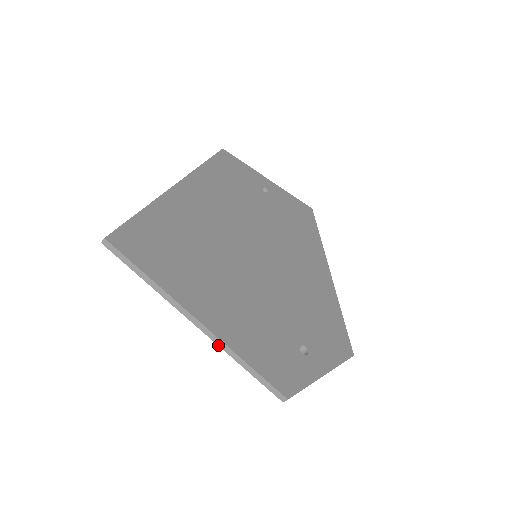
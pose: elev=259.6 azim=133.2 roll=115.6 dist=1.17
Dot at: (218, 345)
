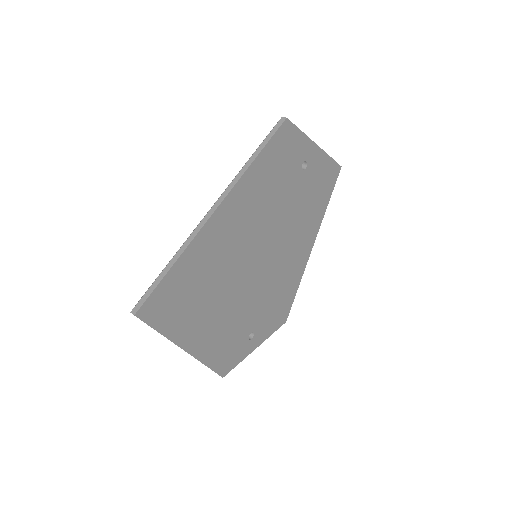
Dot at: occluded
